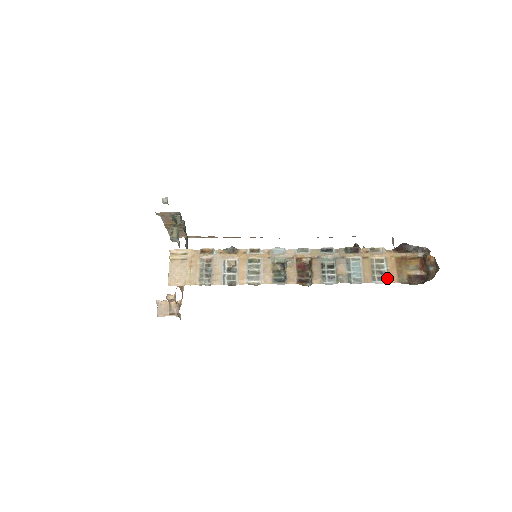
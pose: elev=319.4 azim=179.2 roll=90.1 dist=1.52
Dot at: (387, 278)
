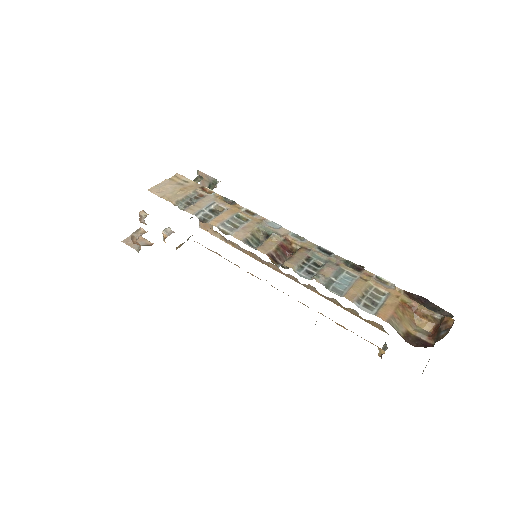
Dot at: (376, 310)
